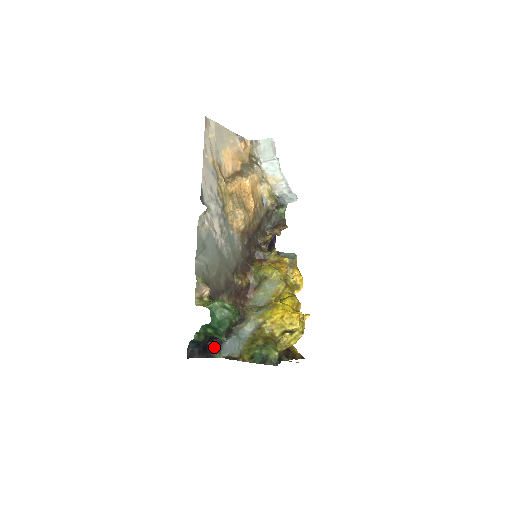
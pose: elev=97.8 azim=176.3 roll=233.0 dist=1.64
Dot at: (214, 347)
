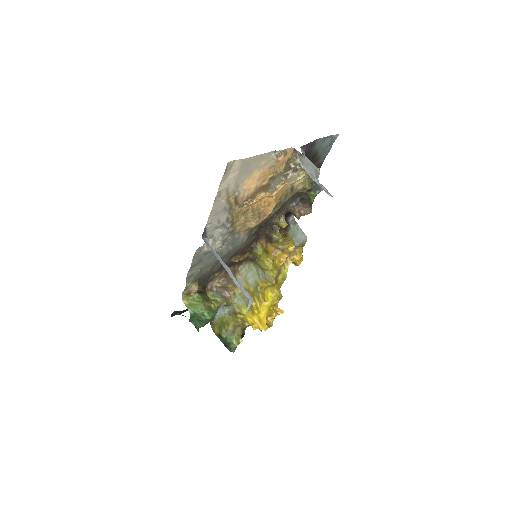
Dot at: occluded
